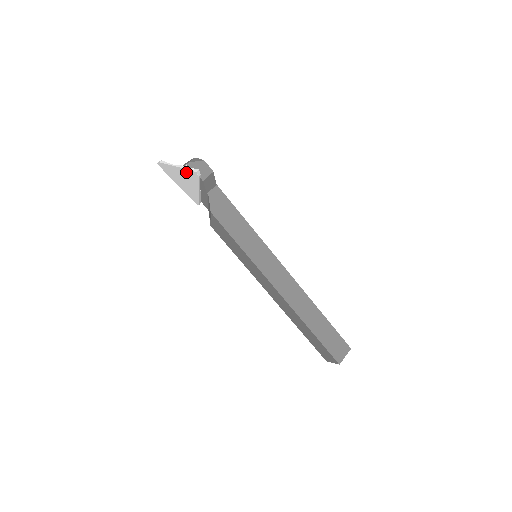
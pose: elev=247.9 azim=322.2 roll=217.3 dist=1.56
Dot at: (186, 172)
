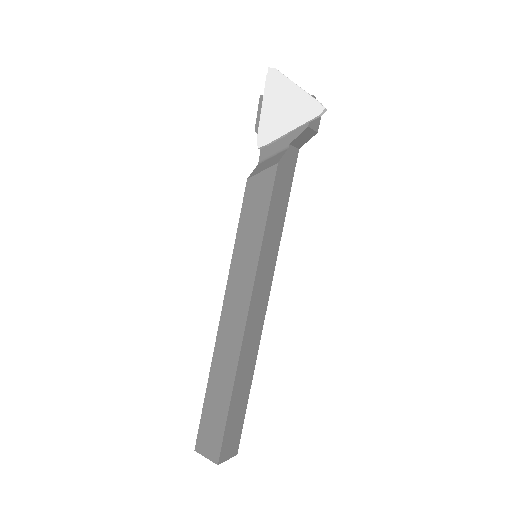
Dot at: (306, 100)
